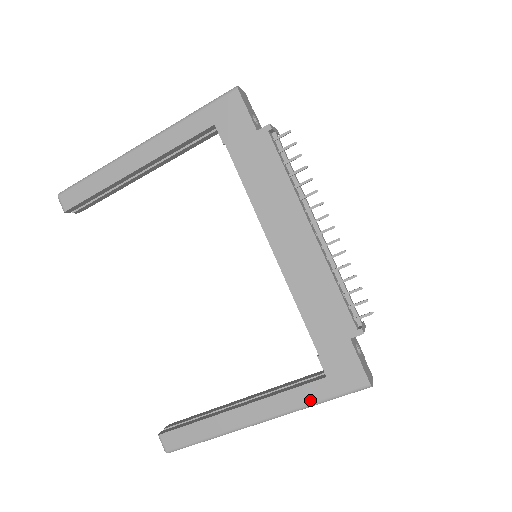
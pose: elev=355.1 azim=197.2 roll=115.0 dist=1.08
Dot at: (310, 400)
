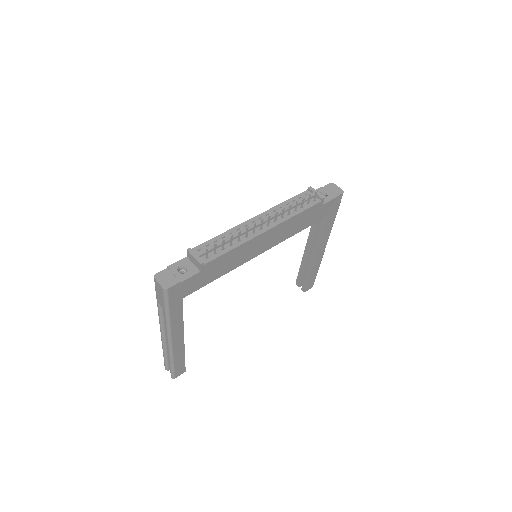
Dot at: (333, 222)
